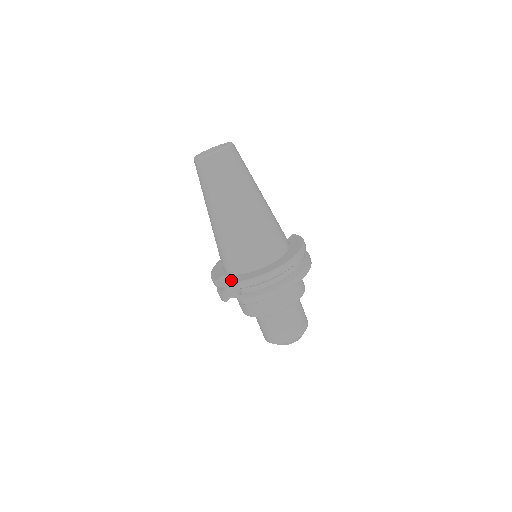
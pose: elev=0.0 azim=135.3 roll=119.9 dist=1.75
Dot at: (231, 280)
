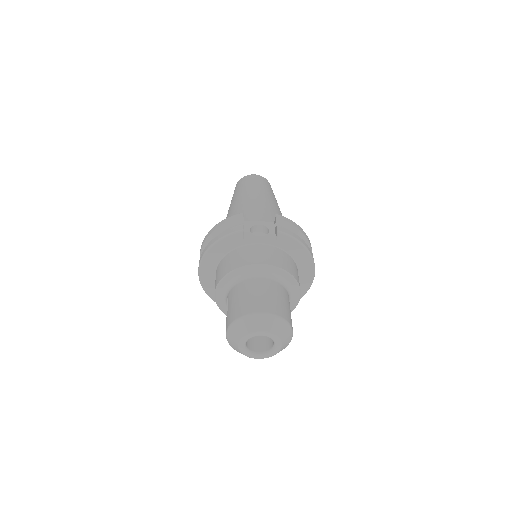
Dot at: (257, 224)
